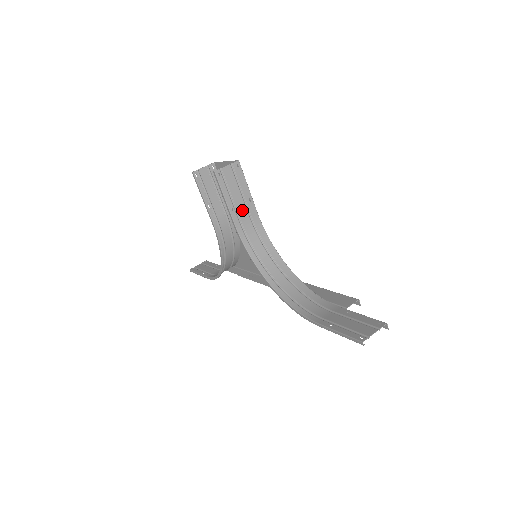
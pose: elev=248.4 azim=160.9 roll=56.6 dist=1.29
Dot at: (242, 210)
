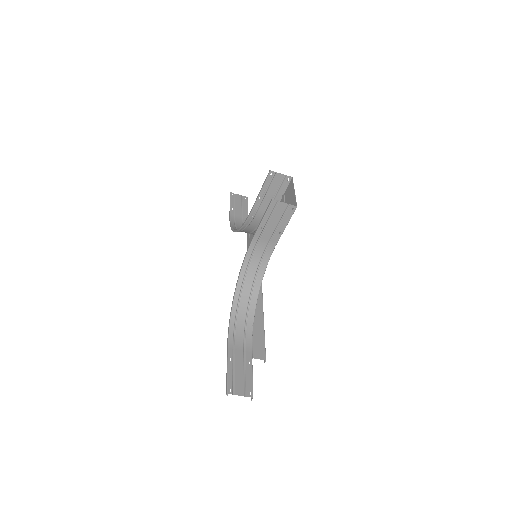
Dot at: (268, 234)
